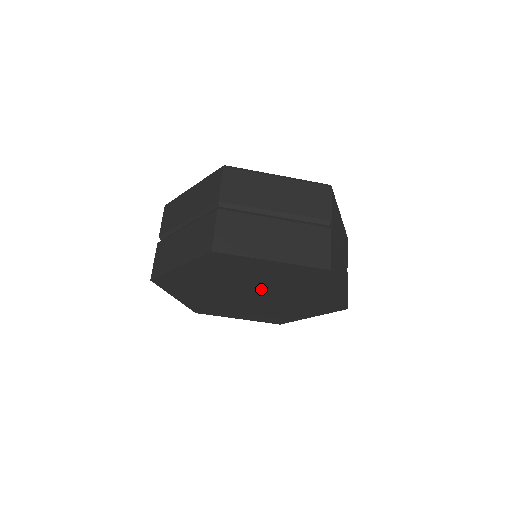
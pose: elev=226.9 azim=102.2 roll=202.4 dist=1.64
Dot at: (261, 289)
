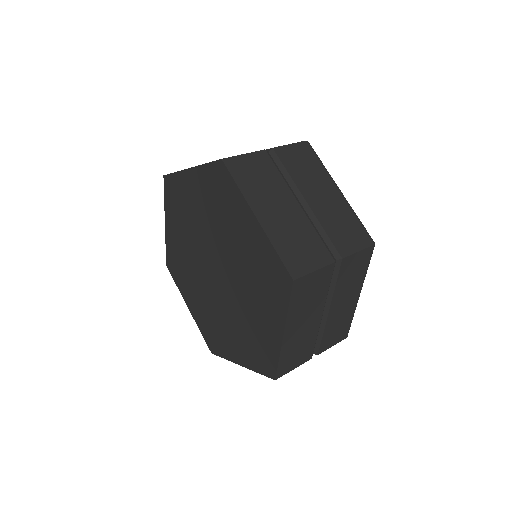
Dot at: (226, 266)
